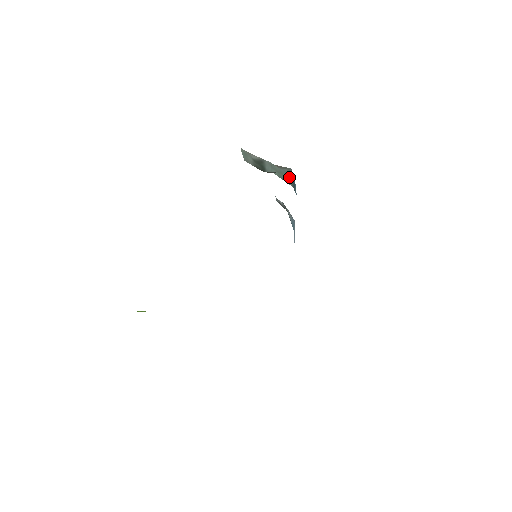
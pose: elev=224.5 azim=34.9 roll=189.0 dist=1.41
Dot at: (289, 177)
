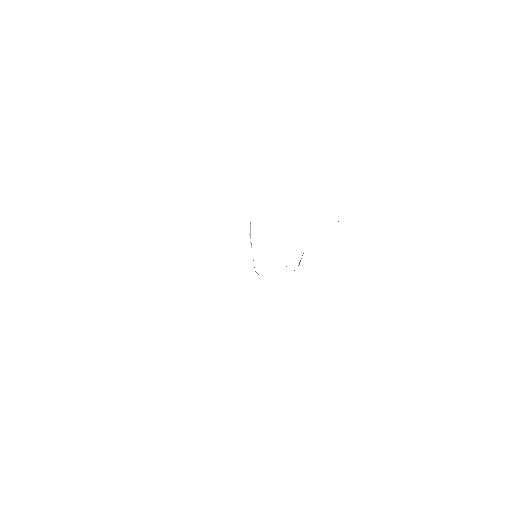
Dot at: occluded
